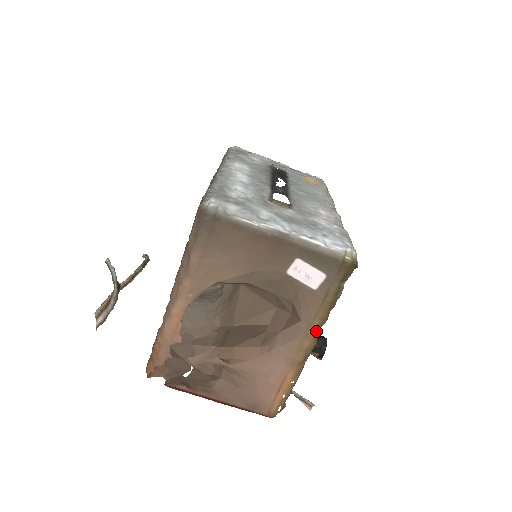
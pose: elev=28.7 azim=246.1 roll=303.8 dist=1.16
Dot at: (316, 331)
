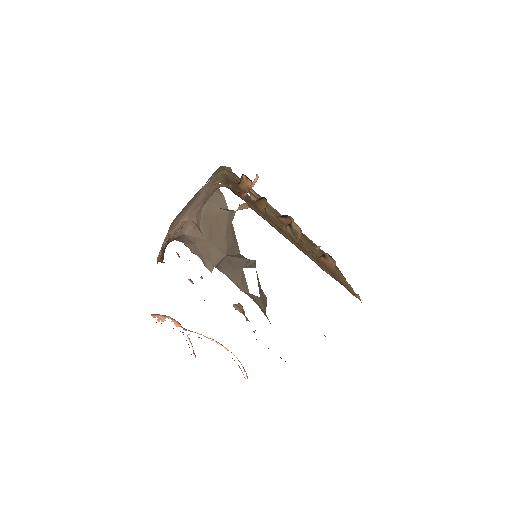
Dot at: occluded
